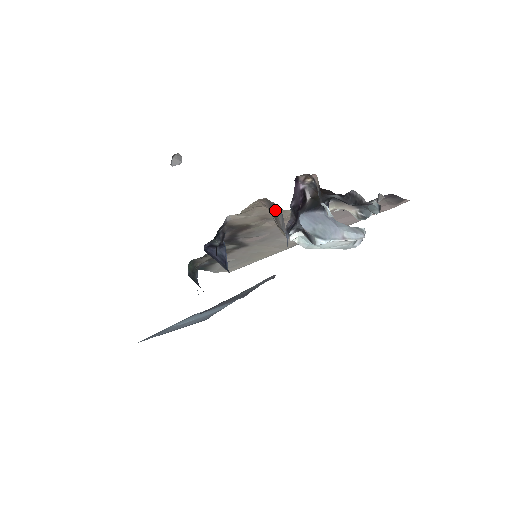
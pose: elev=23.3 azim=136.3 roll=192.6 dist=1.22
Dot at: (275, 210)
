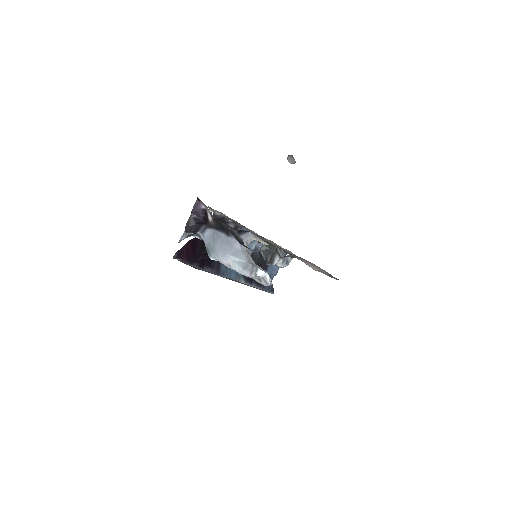
Dot at: occluded
